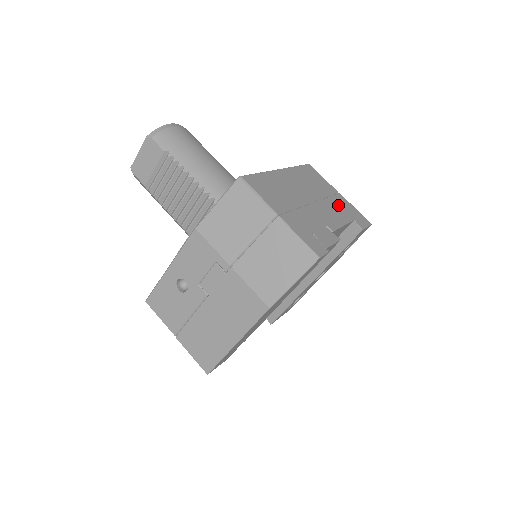
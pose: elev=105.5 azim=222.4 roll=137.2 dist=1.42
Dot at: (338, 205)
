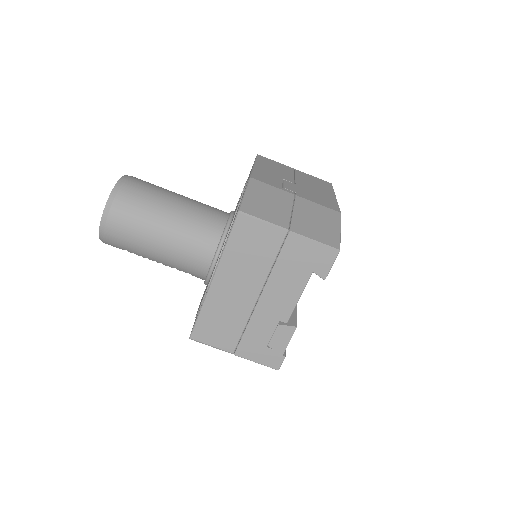
Dot at: (289, 265)
